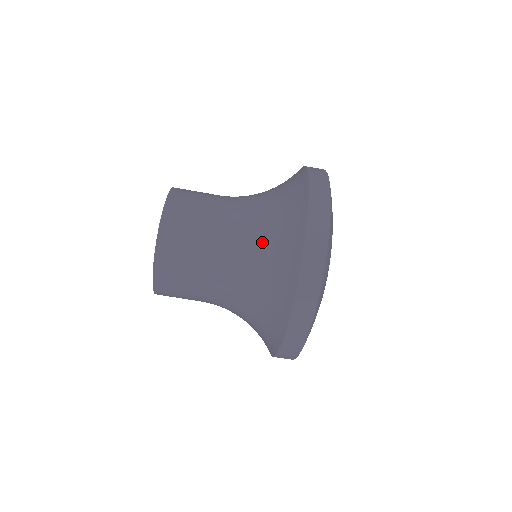
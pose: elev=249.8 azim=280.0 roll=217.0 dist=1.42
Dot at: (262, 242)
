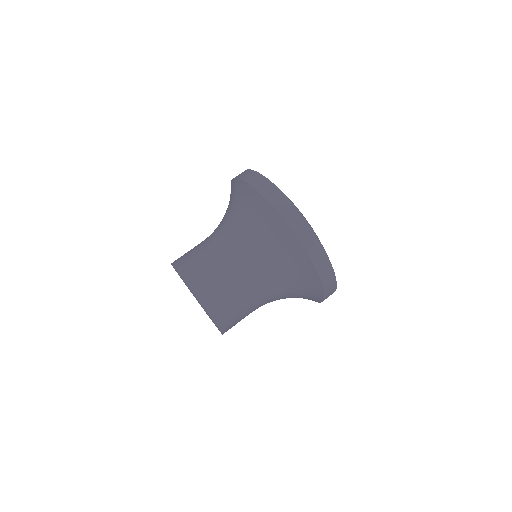
Dot at: (238, 220)
